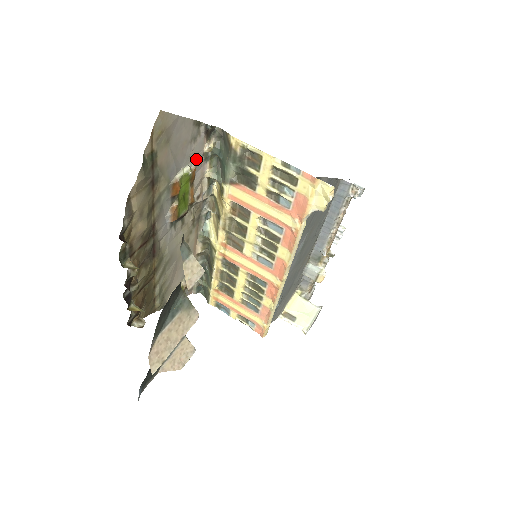
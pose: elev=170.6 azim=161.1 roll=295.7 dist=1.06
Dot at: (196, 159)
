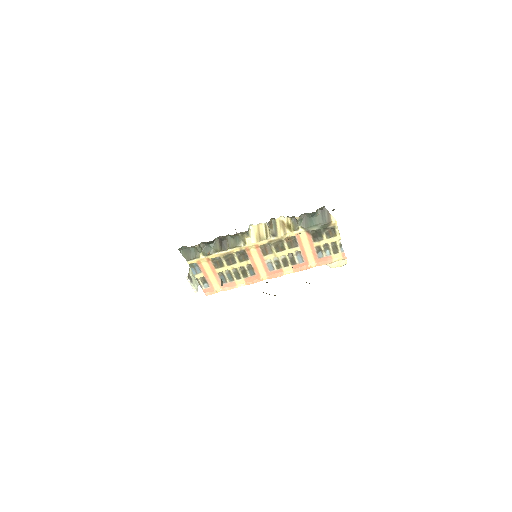
Dot at: occluded
